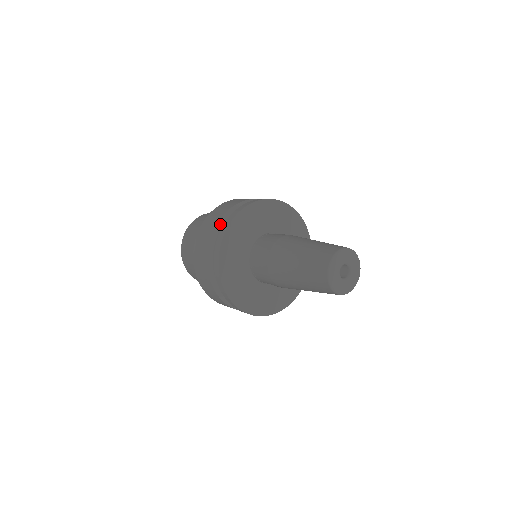
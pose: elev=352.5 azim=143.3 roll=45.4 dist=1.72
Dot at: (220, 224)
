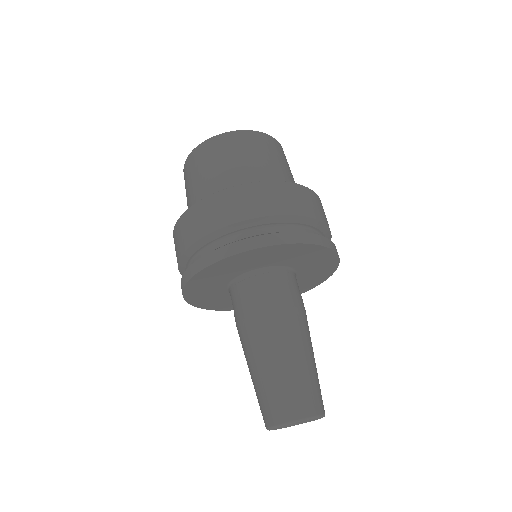
Dot at: (188, 254)
